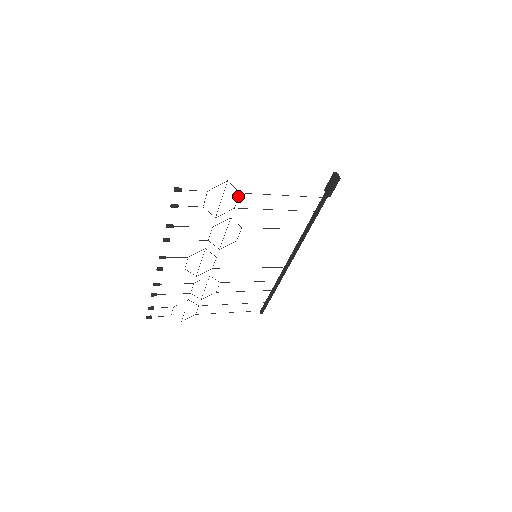
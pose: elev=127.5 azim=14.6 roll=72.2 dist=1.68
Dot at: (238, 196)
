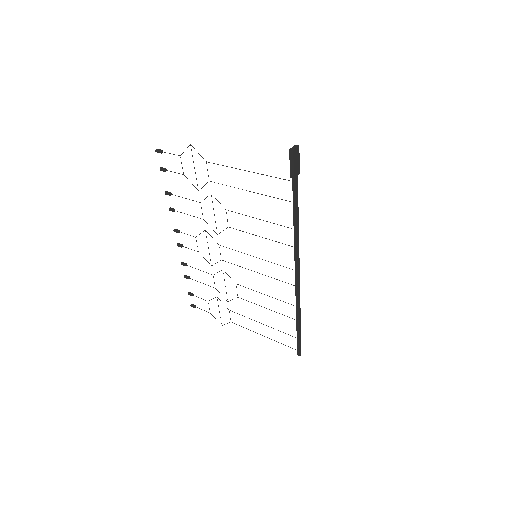
Dot at: occluded
